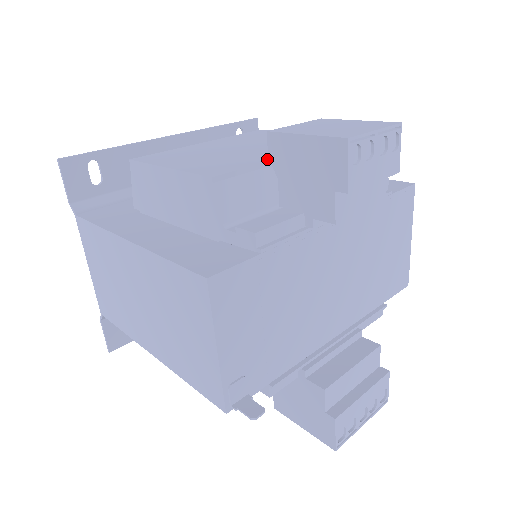
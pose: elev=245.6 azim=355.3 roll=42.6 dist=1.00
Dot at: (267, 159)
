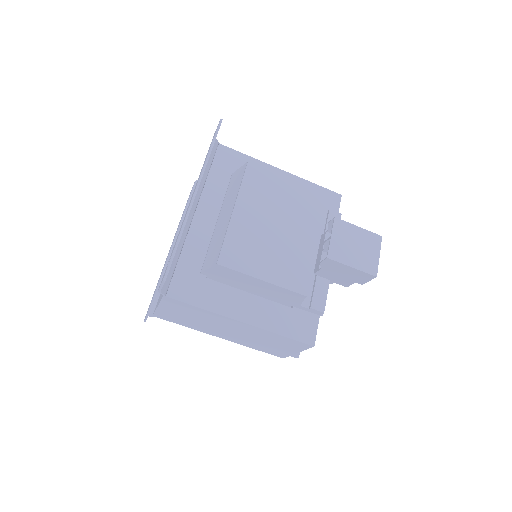
Dot at: (312, 255)
